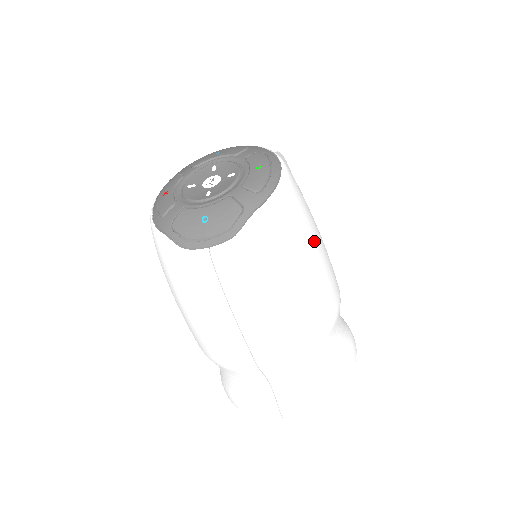
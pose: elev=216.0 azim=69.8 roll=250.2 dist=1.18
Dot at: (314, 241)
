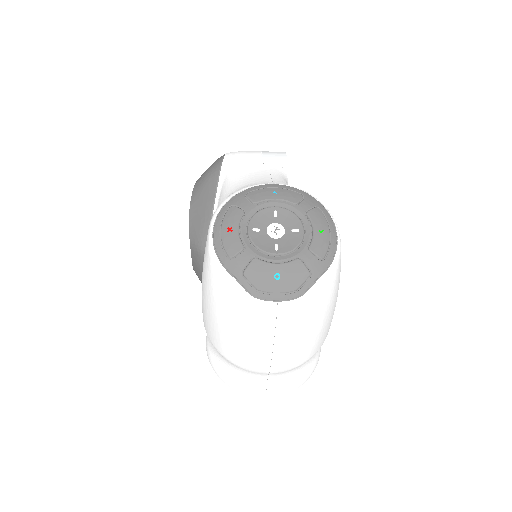
Dot at: occluded
